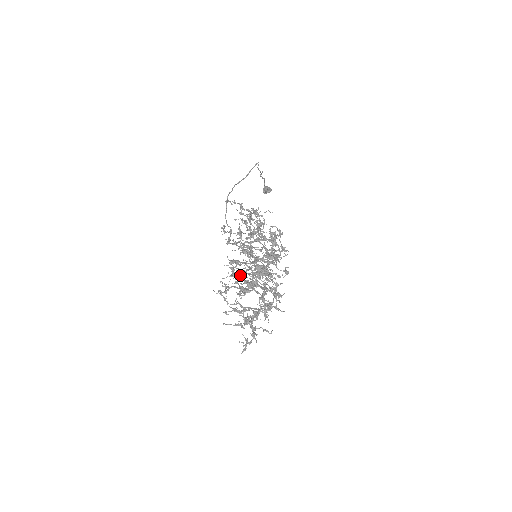
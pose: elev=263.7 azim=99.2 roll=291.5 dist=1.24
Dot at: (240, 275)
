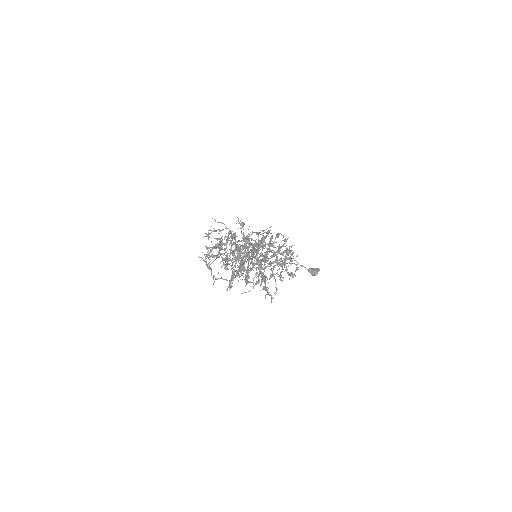
Dot at: (218, 253)
